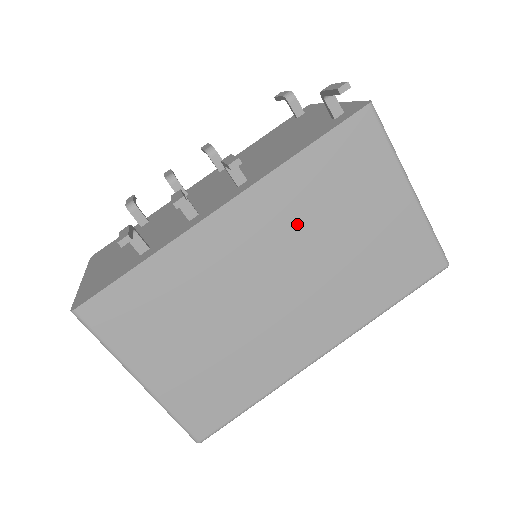
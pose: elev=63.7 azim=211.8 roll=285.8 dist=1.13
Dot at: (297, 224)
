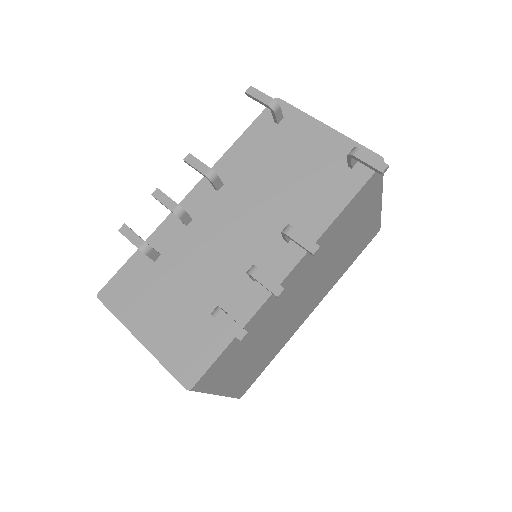
Dot at: (324, 255)
